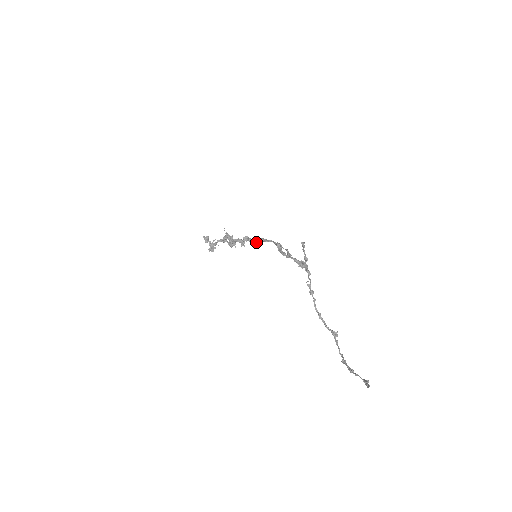
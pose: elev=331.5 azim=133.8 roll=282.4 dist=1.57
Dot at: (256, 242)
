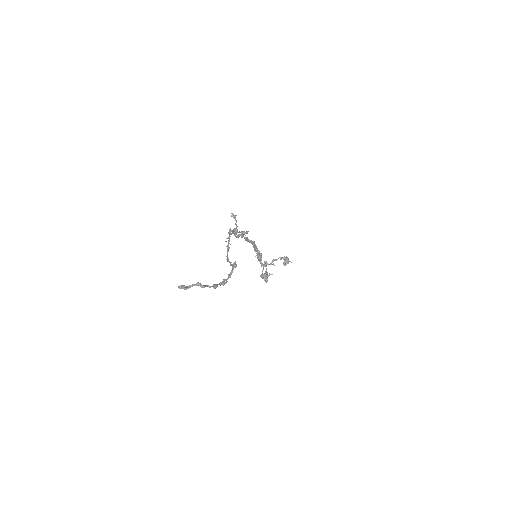
Dot at: (255, 245)
